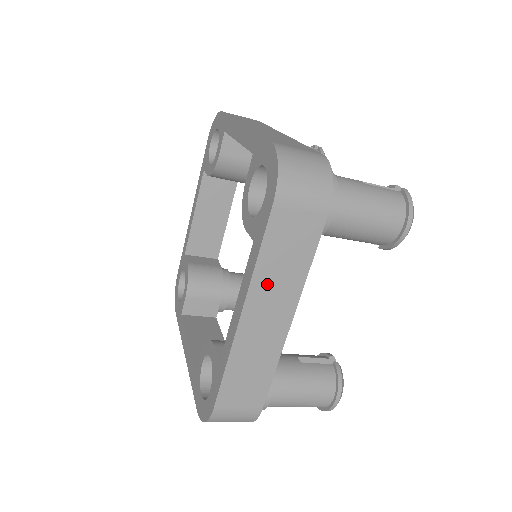
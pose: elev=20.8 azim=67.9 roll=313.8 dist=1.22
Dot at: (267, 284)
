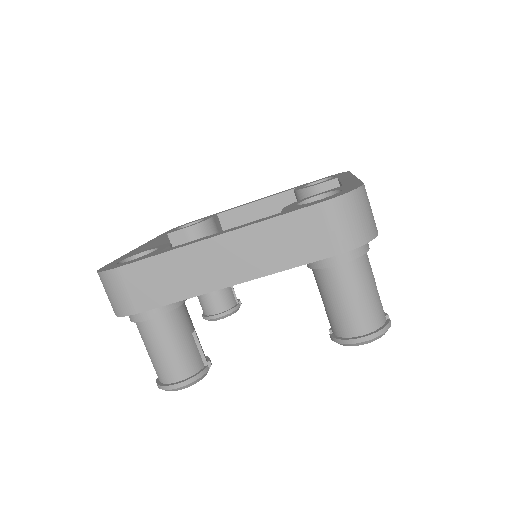
Dot at: (254, 241)
